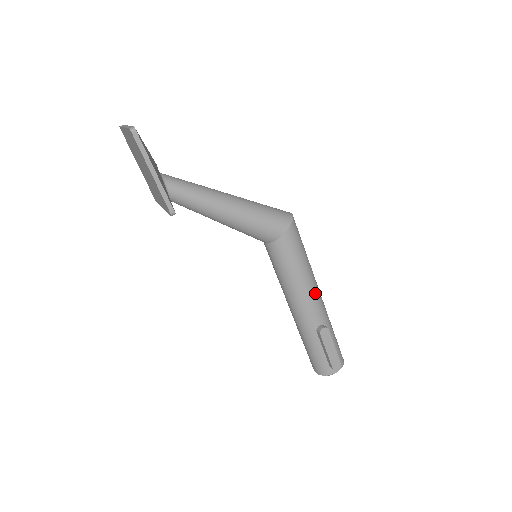
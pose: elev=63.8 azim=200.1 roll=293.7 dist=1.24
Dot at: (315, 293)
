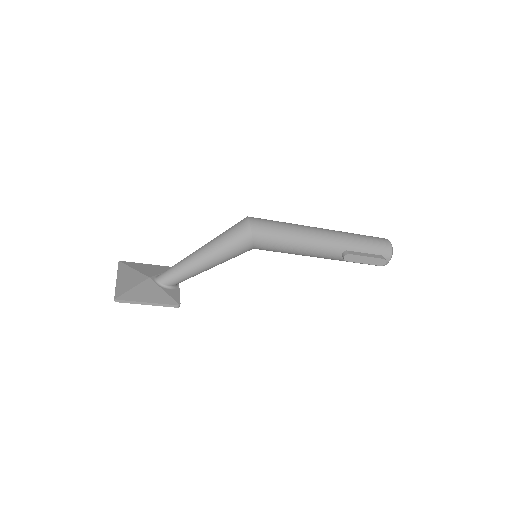
Dot at: (317, 243)
